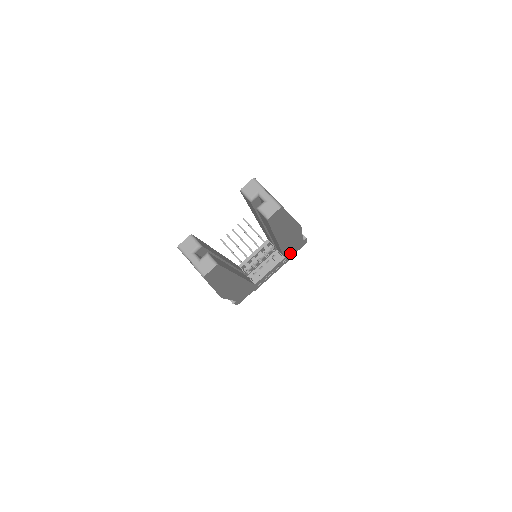
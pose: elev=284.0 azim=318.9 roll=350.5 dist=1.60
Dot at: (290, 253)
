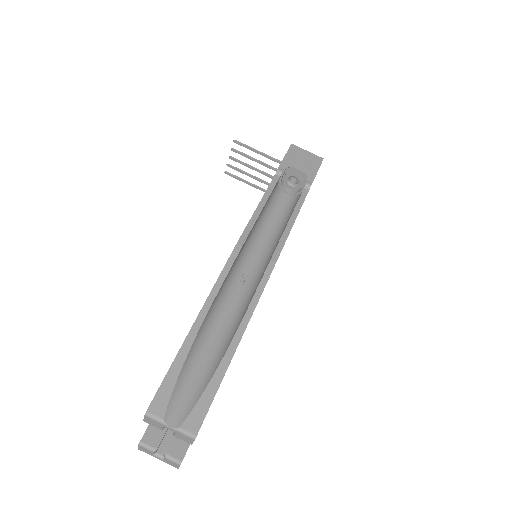
Dot at: occluded
